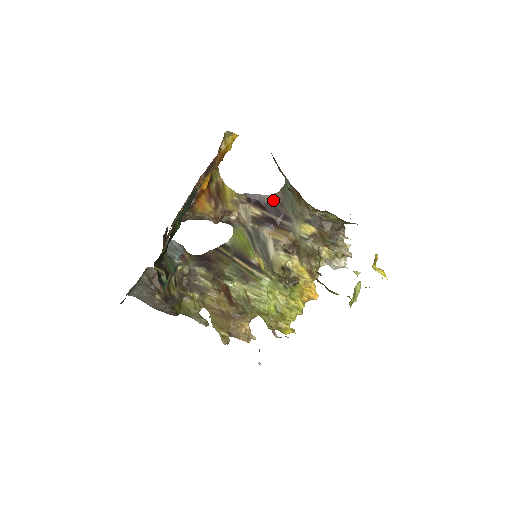
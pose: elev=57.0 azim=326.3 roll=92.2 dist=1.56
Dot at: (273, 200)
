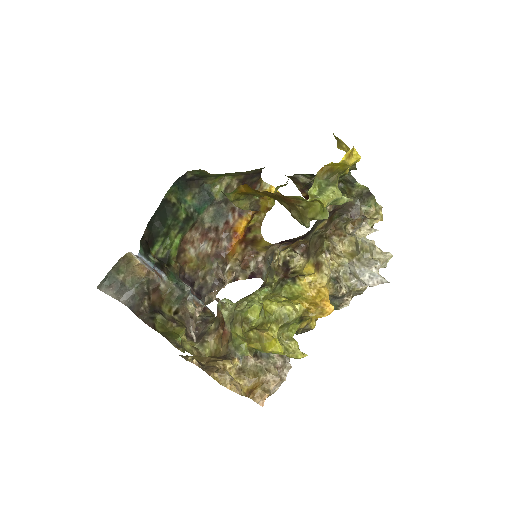
Dot at: occluded
